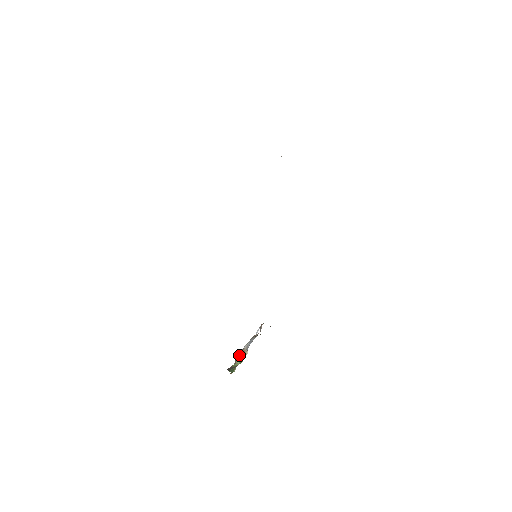
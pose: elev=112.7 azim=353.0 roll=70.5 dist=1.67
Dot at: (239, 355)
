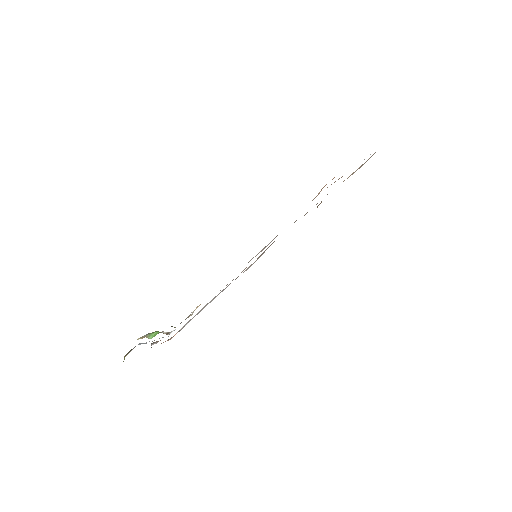
Dot at: occluded
